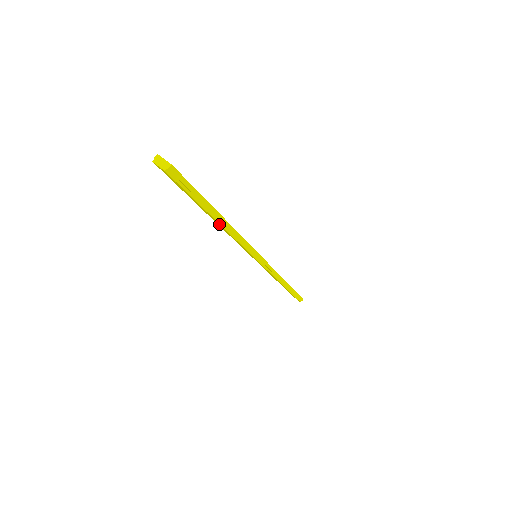
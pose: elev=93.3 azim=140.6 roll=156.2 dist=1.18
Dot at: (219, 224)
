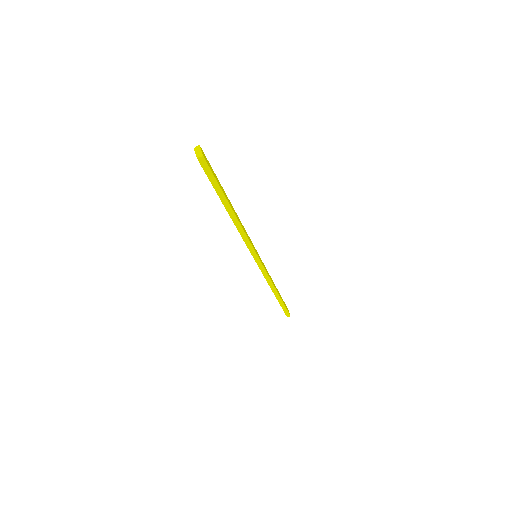
Dot at: (230, 215)
